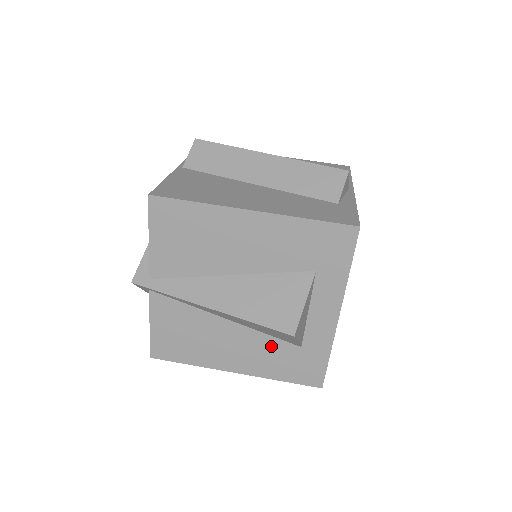
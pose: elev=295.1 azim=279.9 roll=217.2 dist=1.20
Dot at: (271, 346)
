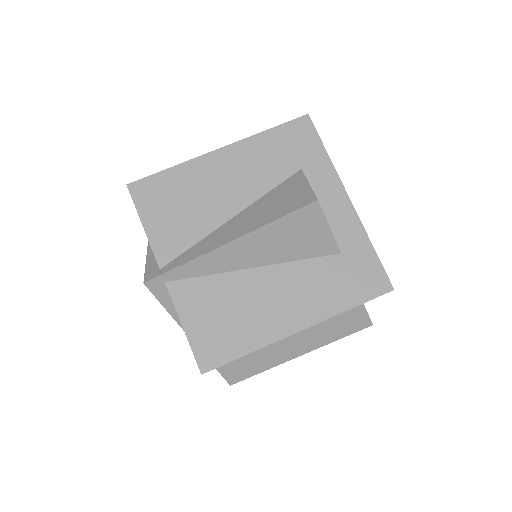
Dot at: (314, 271)
